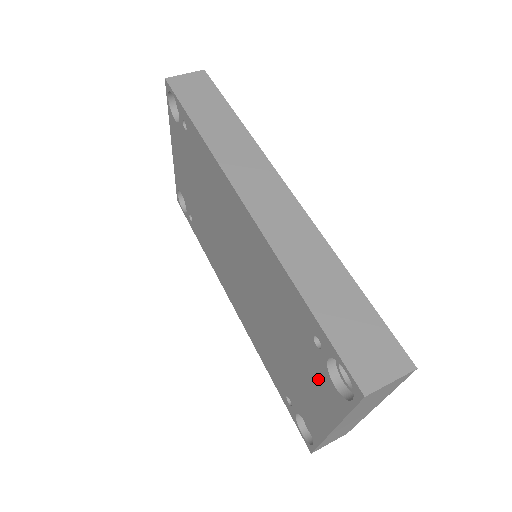
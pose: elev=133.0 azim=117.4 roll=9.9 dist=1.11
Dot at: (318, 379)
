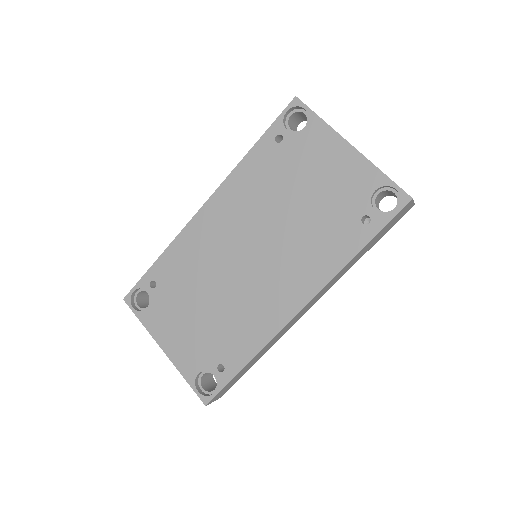
Dot at: (309, 149)
